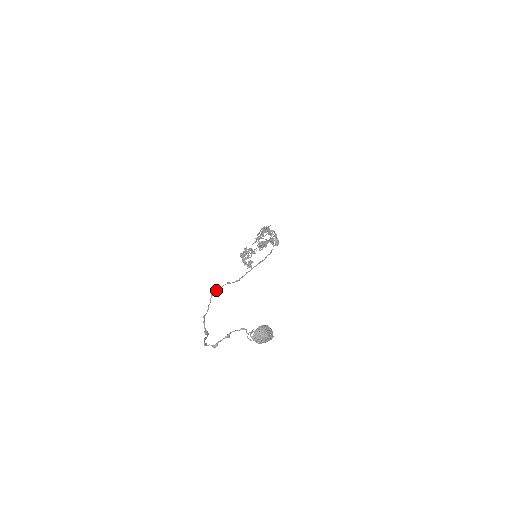
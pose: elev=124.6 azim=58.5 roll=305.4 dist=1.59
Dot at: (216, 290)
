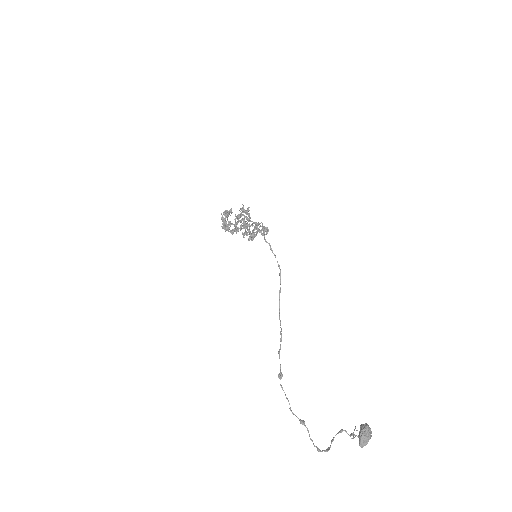
Dot at: occluded
